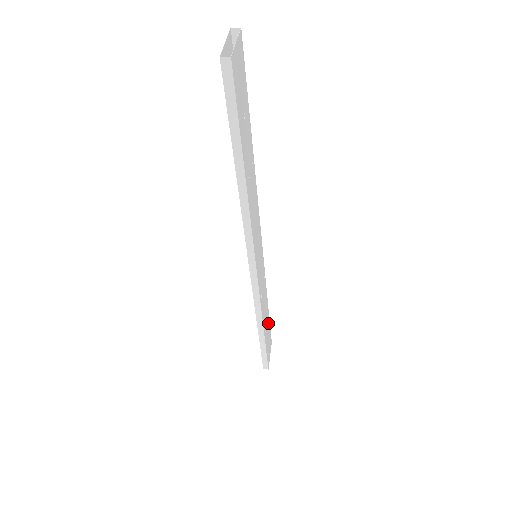
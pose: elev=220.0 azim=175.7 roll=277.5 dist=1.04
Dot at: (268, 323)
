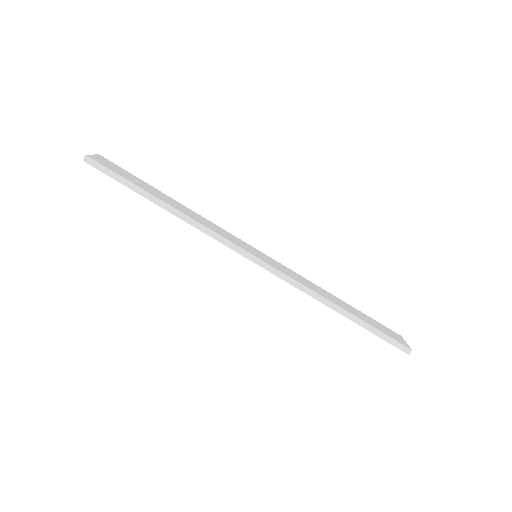
Dot at: (359, 313)
